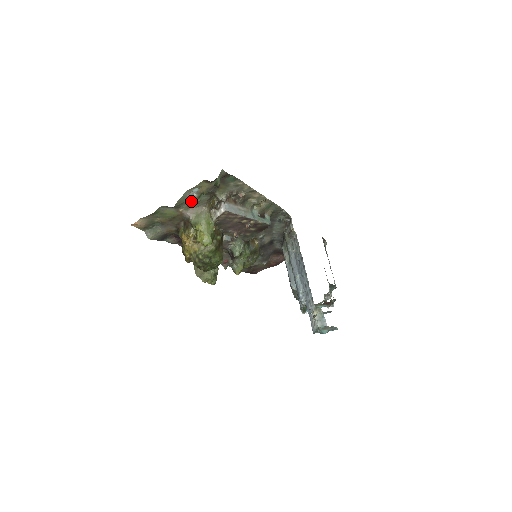
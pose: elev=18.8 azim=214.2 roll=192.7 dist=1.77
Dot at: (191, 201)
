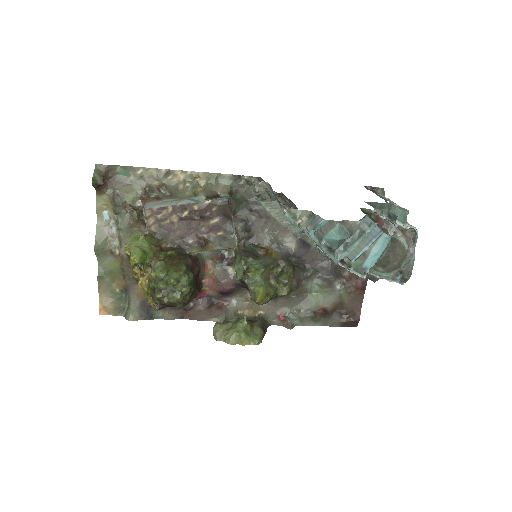
Dot at: (116, 233)
